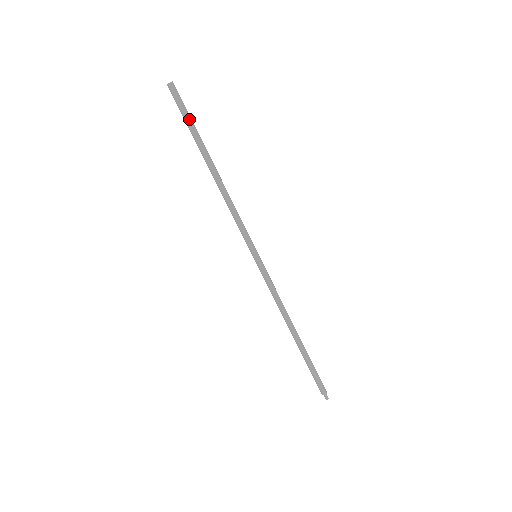
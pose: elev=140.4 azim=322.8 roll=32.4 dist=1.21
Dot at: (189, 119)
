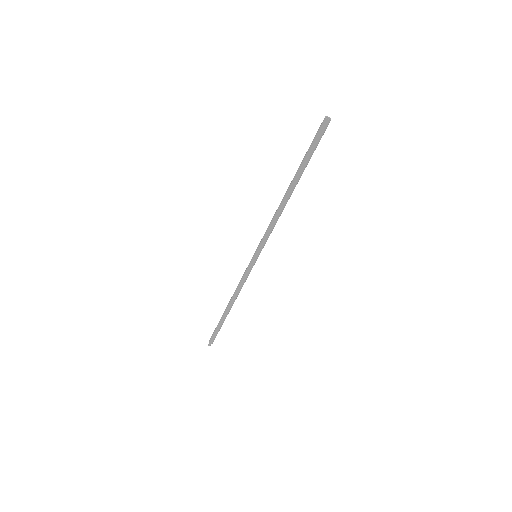
Dot at: occluded
